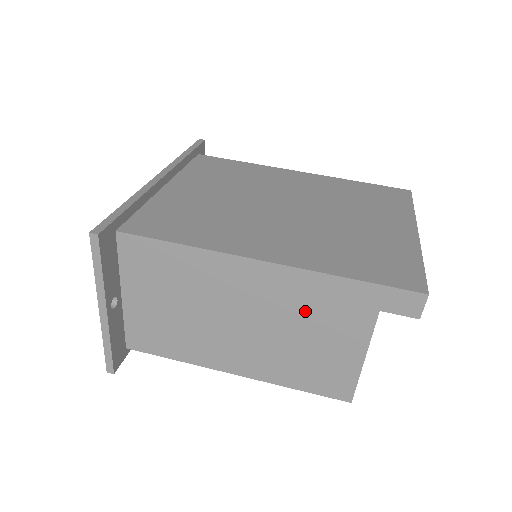
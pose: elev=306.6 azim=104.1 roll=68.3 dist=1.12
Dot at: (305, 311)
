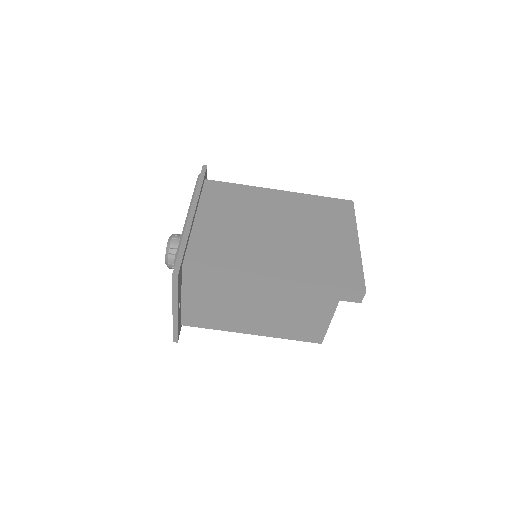
Dot at: (297, 302)
